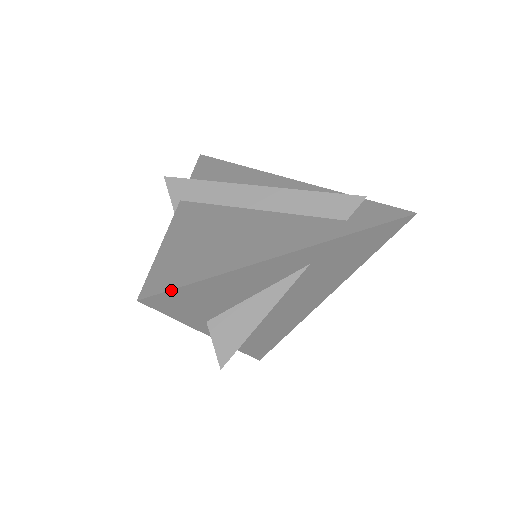
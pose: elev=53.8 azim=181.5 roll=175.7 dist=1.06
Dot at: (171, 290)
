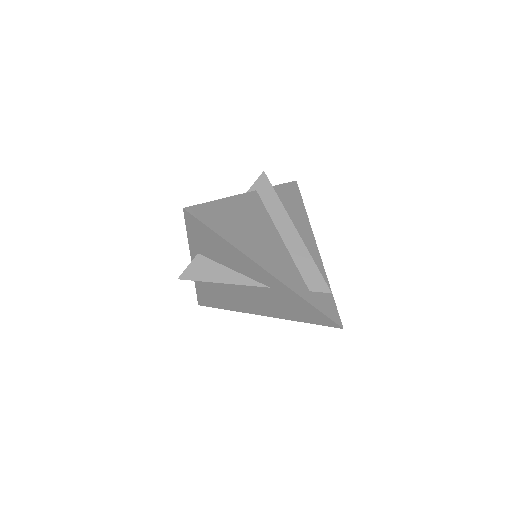
Dot at: (201, 221)
